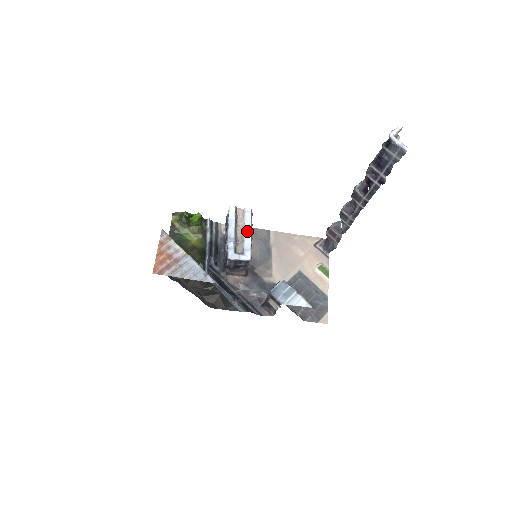
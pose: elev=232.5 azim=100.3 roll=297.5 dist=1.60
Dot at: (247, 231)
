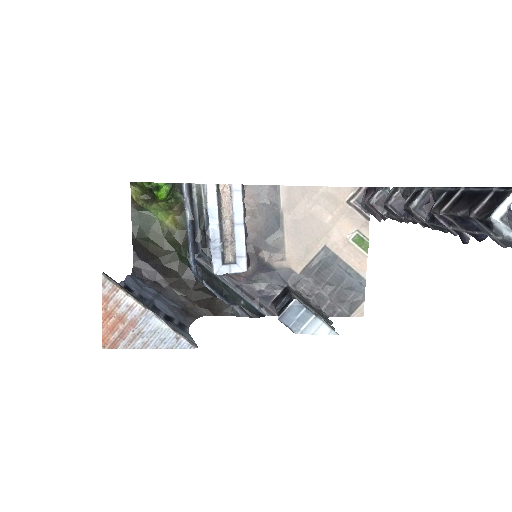
Dot at: (238, 225)
